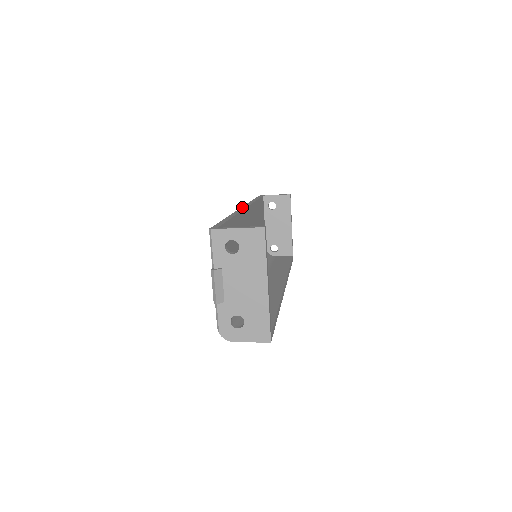
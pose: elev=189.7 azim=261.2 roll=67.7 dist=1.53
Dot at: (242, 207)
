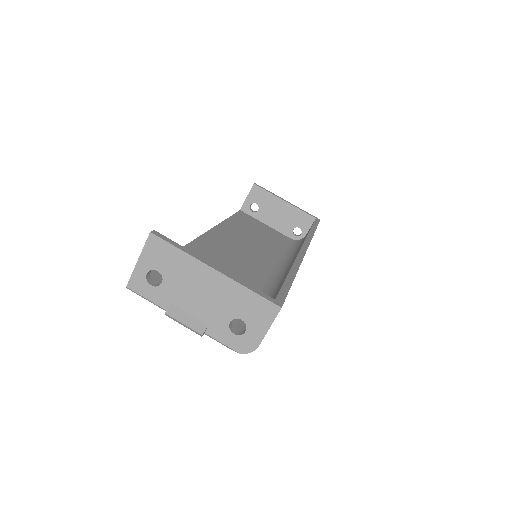
Dot at: occluded
